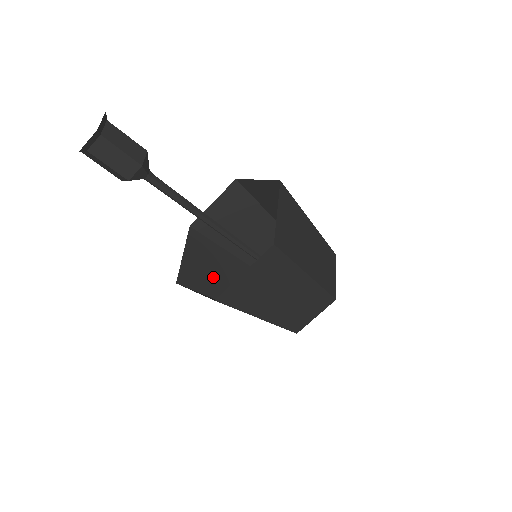
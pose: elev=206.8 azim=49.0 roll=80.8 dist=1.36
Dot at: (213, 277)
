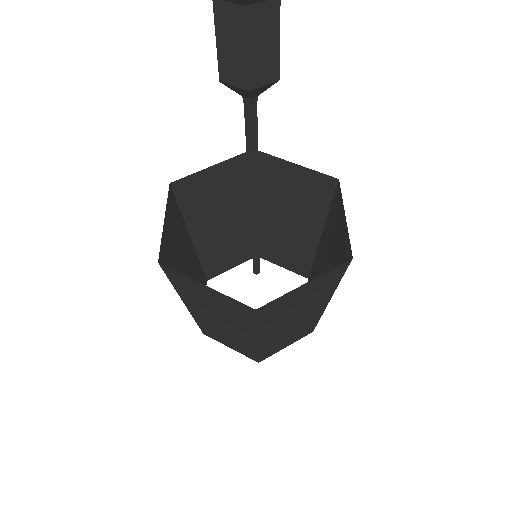
Dot at: (180, 264)
